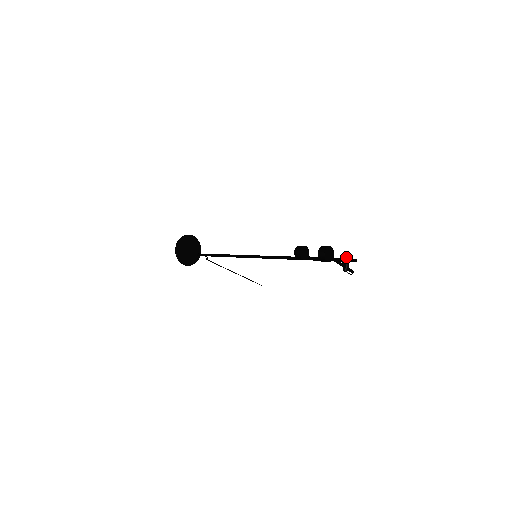
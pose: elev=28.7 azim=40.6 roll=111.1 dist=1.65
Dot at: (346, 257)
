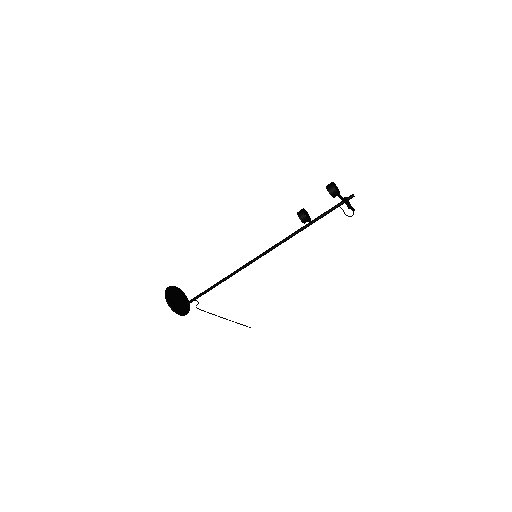
Dot at: (344, 198)
